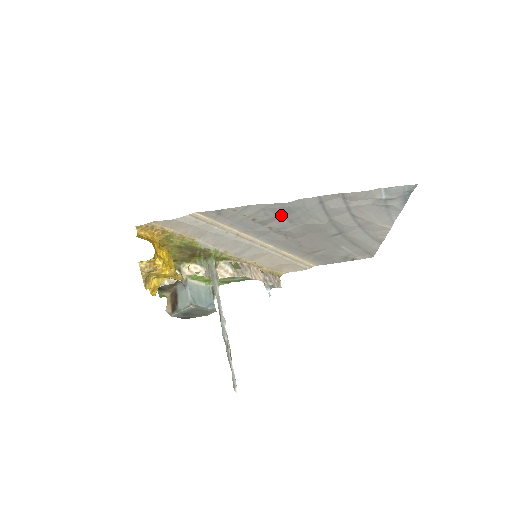
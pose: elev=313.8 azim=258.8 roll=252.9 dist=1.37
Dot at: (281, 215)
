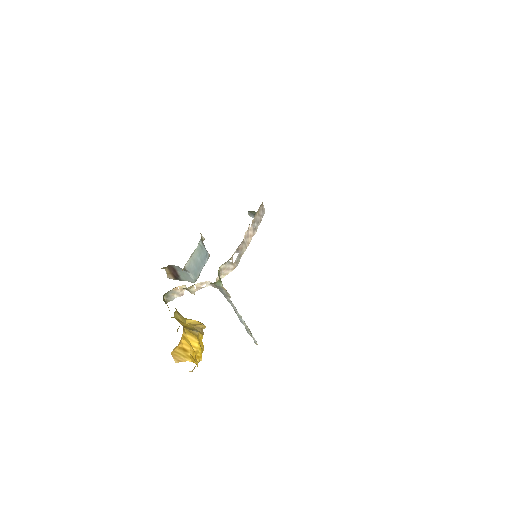
Dot at: occluded
